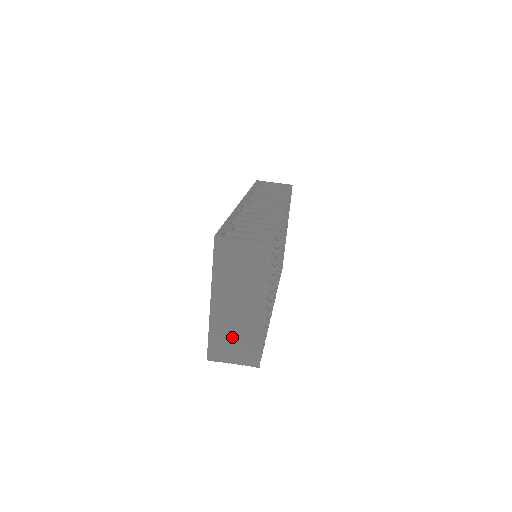
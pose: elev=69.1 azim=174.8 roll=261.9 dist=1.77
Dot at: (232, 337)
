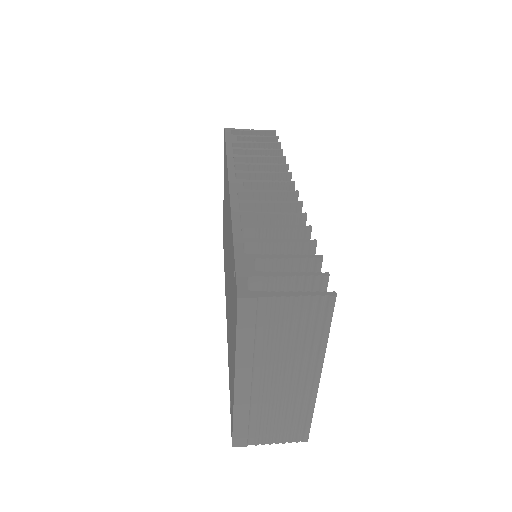
Dot at: (268, 416)
